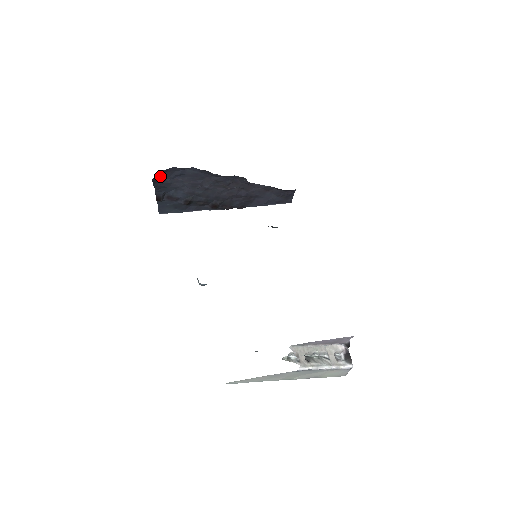
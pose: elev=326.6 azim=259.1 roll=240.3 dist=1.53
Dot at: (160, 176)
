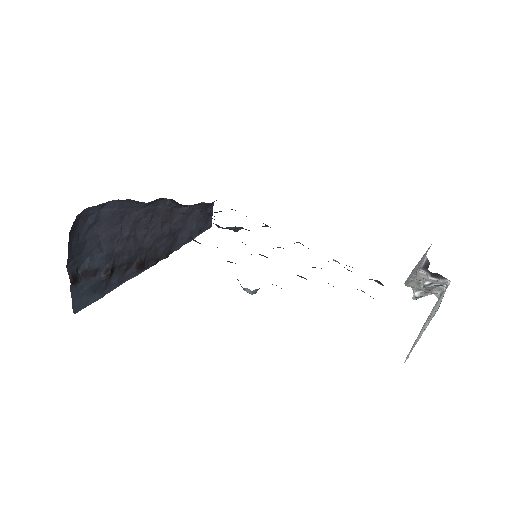
Dot at: (73, 230)
